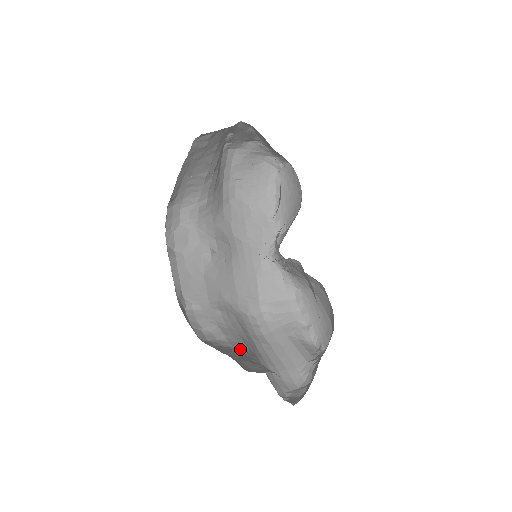
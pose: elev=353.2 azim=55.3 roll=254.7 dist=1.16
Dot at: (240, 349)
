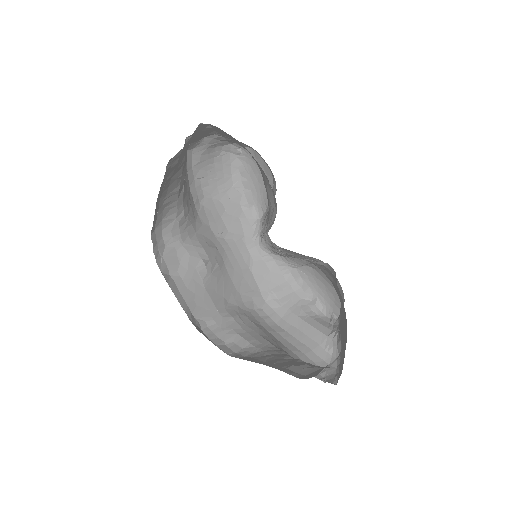
Dot at: (268, 350)
